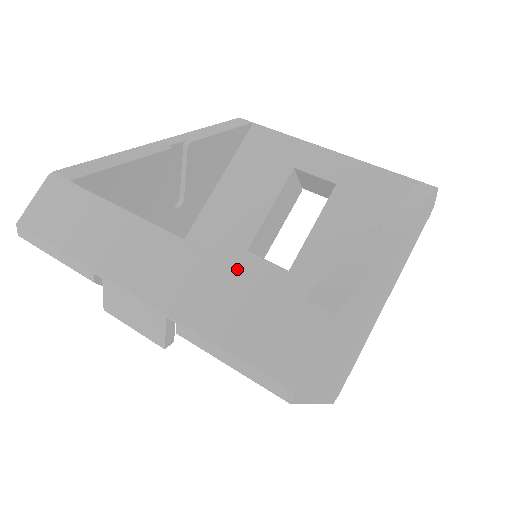
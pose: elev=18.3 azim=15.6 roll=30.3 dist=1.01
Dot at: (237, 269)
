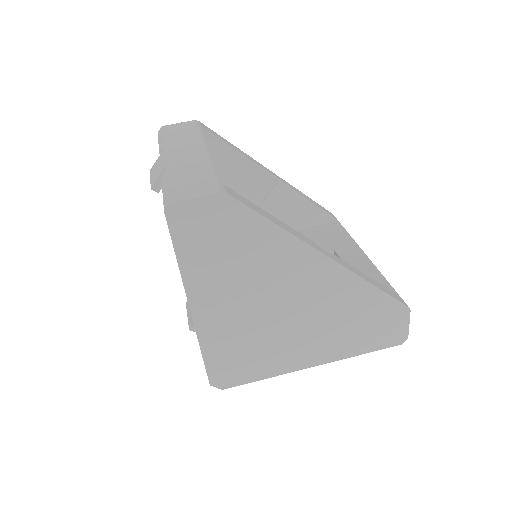
Dot at: (214, 166)
